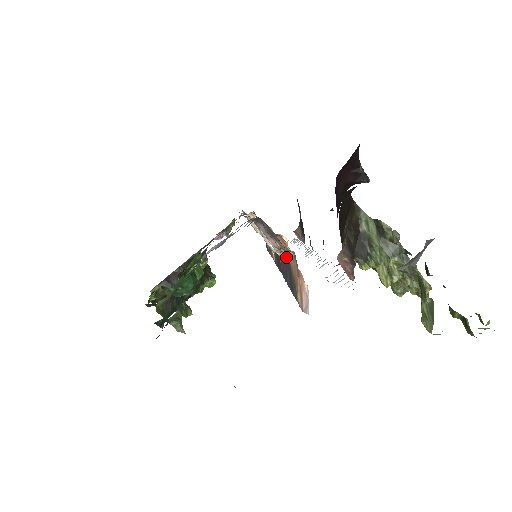
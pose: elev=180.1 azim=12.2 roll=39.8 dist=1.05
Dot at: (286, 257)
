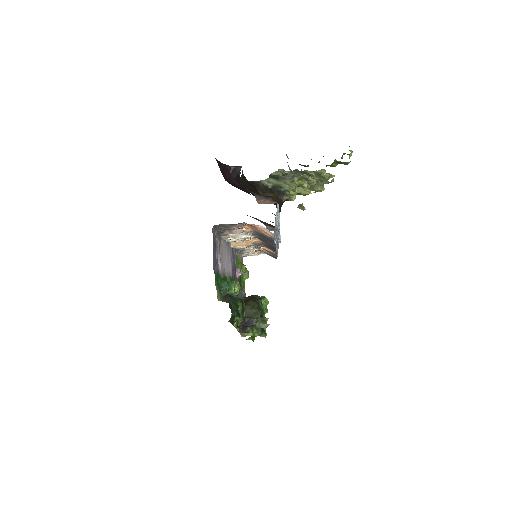
Dot at: (250, 231)
